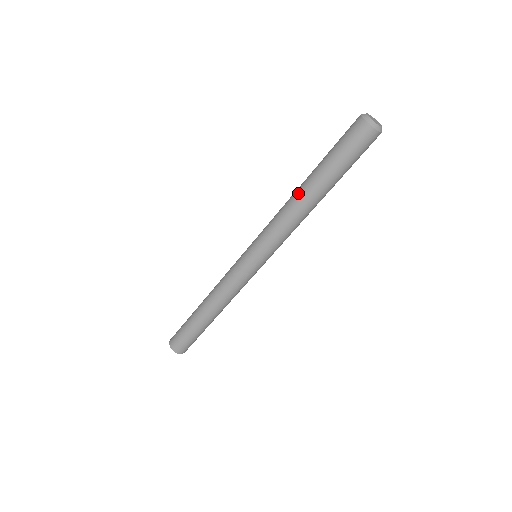
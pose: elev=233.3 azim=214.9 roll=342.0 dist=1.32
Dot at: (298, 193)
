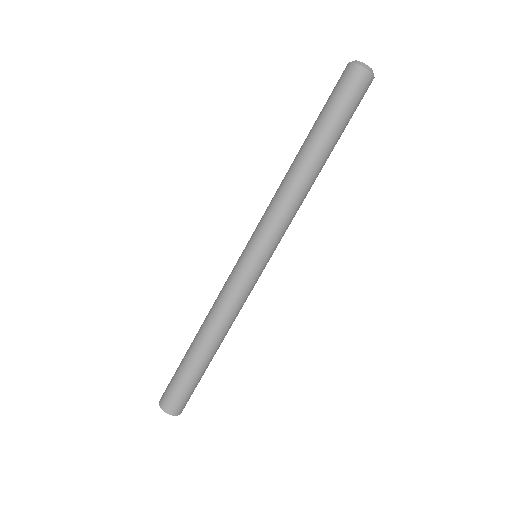
Dot at: (294, 162)
